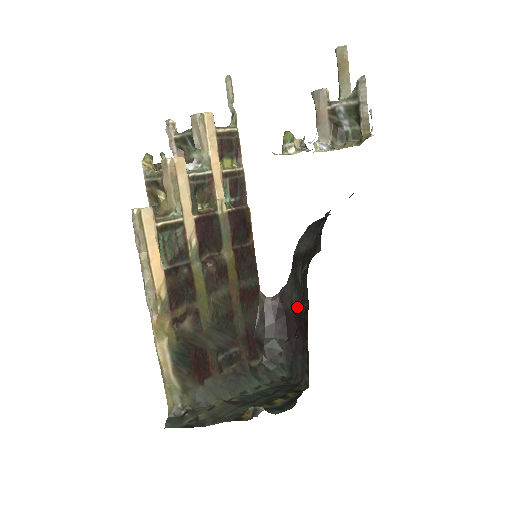
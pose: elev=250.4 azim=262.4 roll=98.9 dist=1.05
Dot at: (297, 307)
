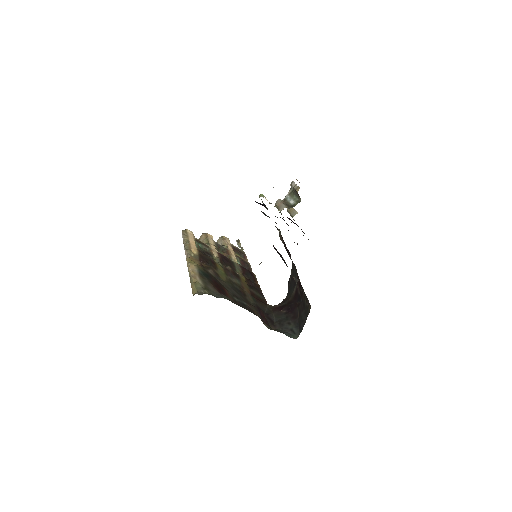
Dot at: (294, 292)
